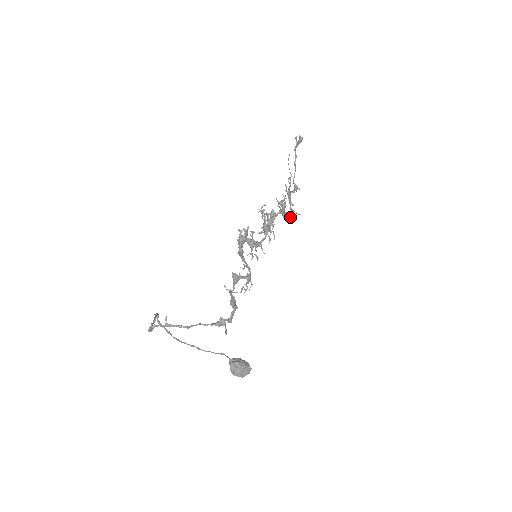
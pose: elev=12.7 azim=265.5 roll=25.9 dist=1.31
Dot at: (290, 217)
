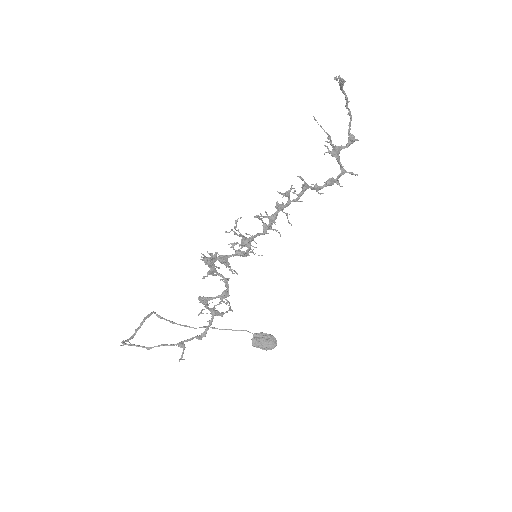
Dot at: (336, 183)
